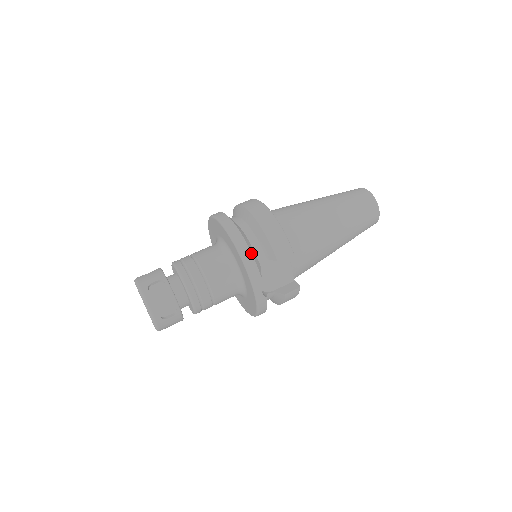
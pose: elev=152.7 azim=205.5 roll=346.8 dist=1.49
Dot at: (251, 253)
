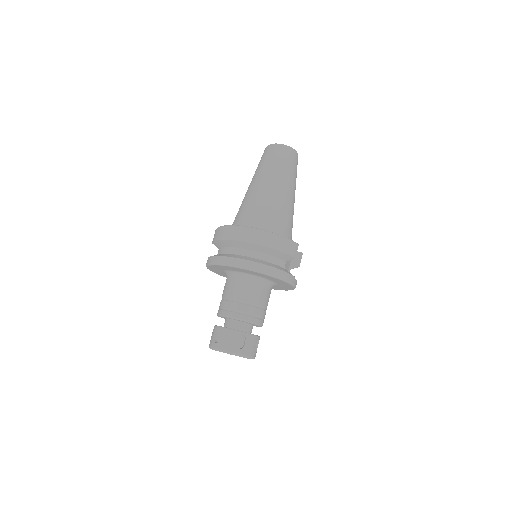
Dot at: (283, 271)
